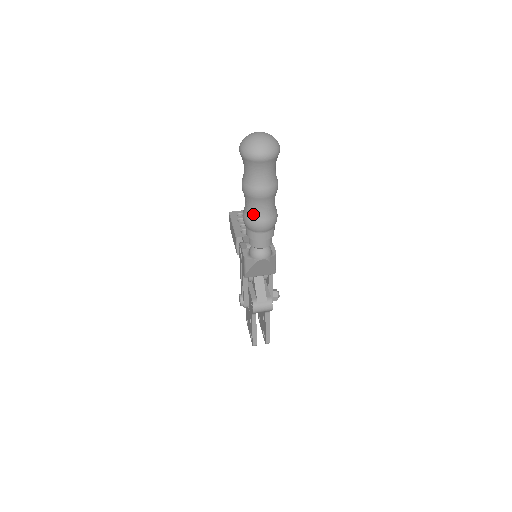
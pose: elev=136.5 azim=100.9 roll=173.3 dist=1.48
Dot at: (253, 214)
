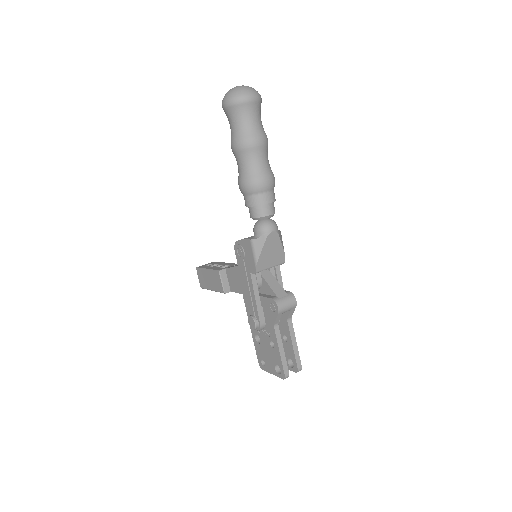
Dot at: (253, 170)
